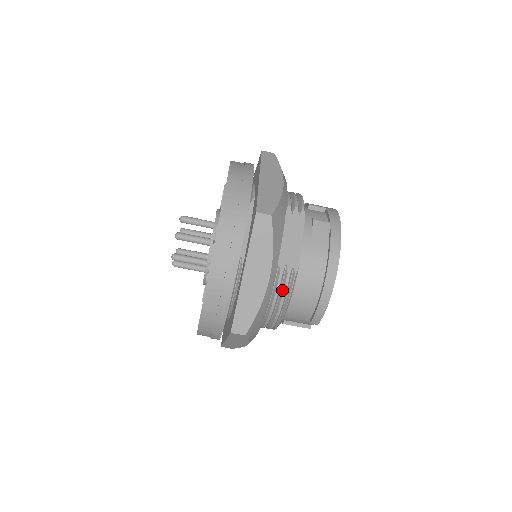
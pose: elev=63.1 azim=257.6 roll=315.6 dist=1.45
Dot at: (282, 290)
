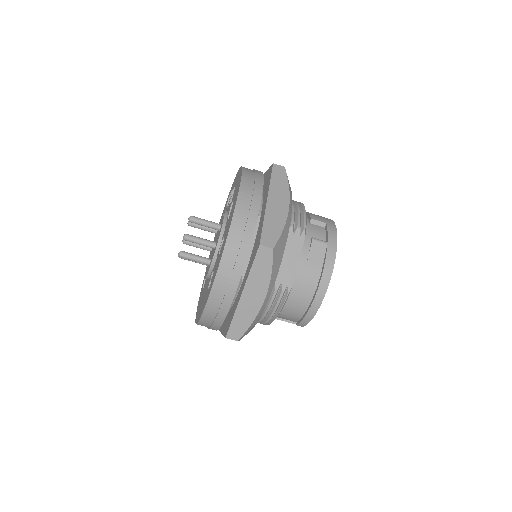
Dot at: (275, 303)
